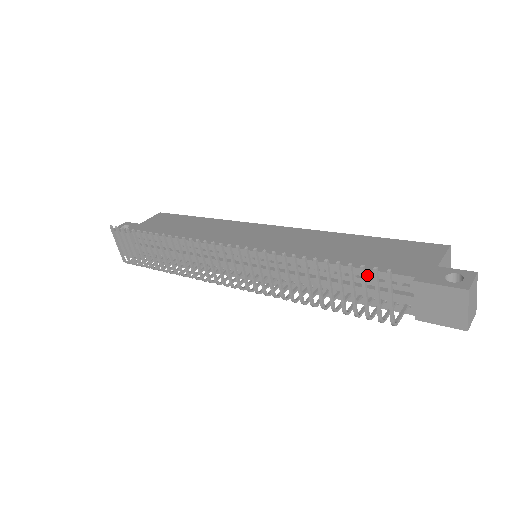
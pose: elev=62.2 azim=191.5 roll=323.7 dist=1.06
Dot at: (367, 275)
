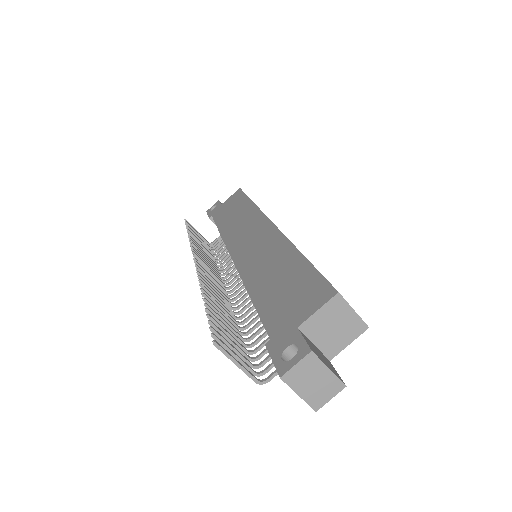
Dot at: occluded
